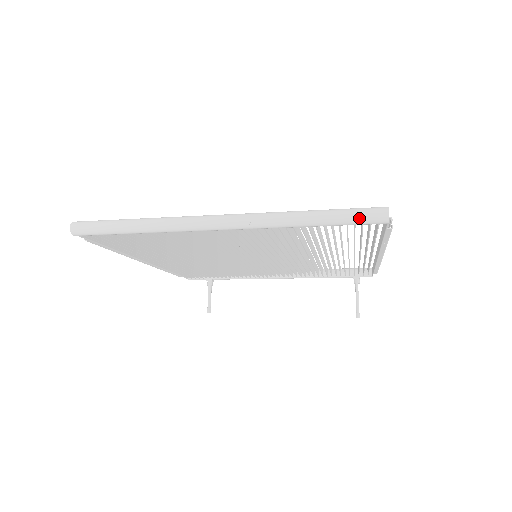
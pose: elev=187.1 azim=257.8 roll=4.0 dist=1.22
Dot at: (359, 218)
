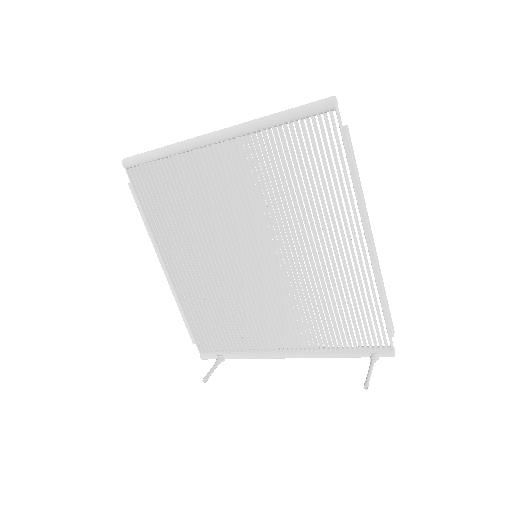
Dot at: (312, 103)
